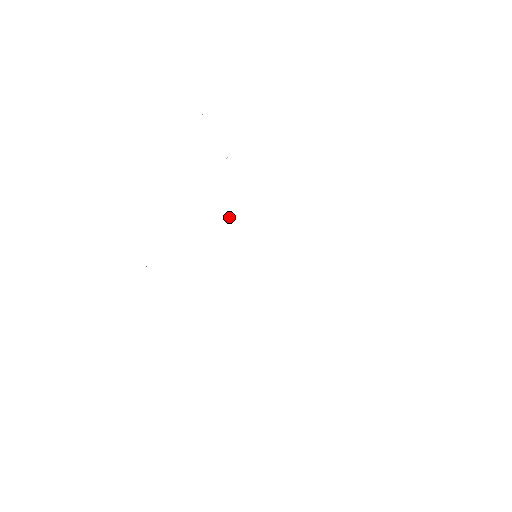
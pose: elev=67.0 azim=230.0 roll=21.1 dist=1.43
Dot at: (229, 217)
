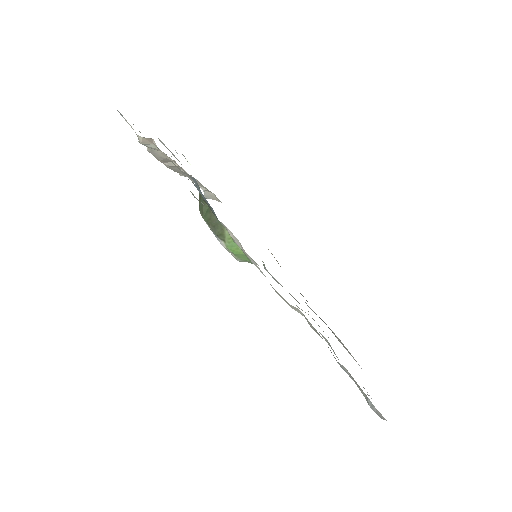
Dot at: occluded
